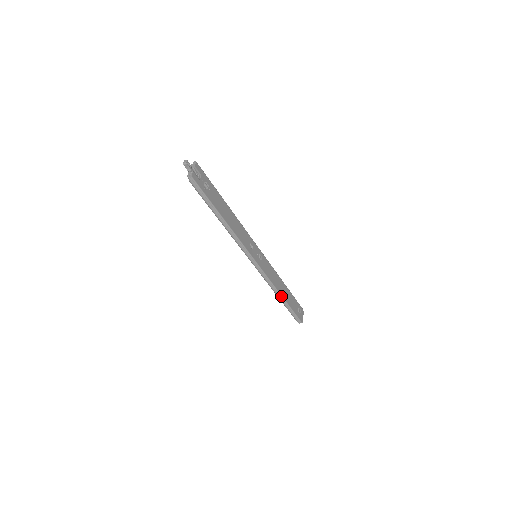
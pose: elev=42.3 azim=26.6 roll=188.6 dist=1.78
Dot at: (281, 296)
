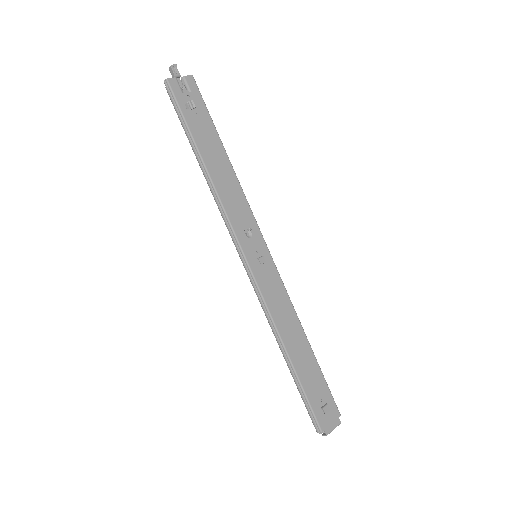
Dot at: (285, 350)
